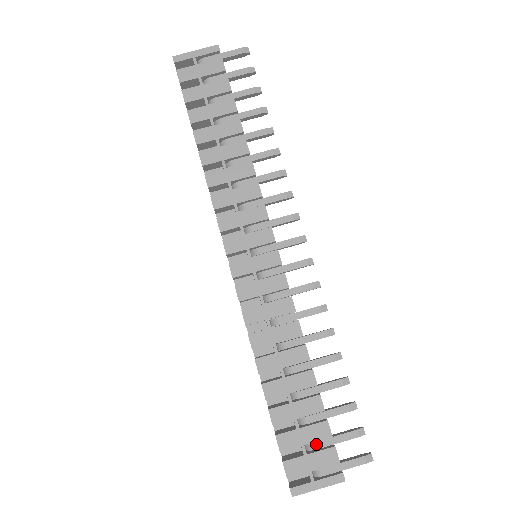
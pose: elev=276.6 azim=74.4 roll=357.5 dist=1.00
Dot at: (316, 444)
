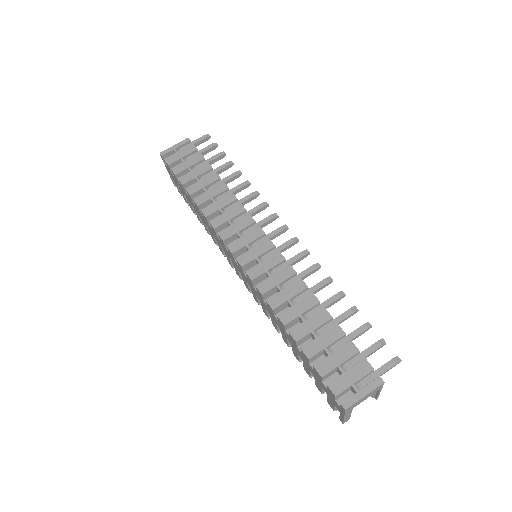
Dot at: (349, 363)
